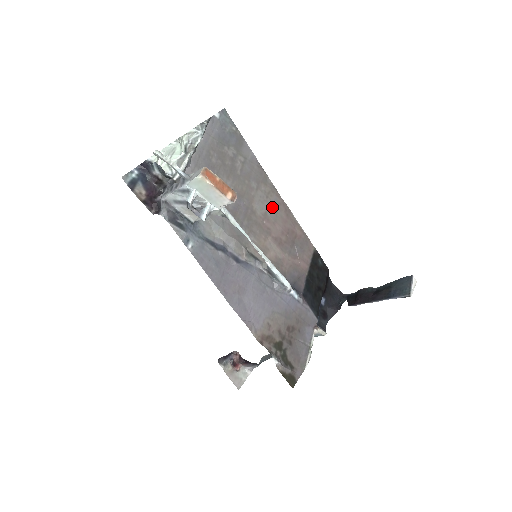
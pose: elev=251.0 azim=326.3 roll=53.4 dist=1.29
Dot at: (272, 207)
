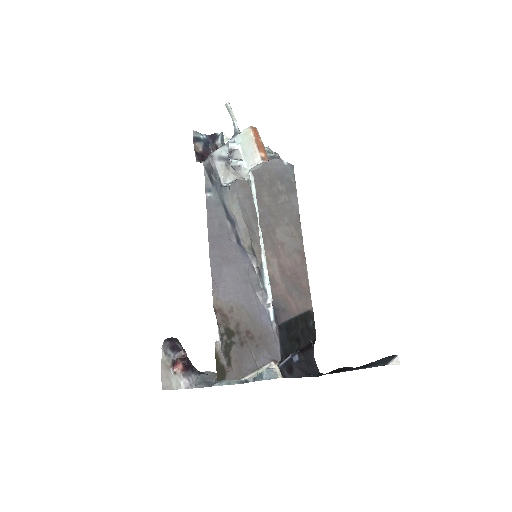
Dot at: (292, 246)
